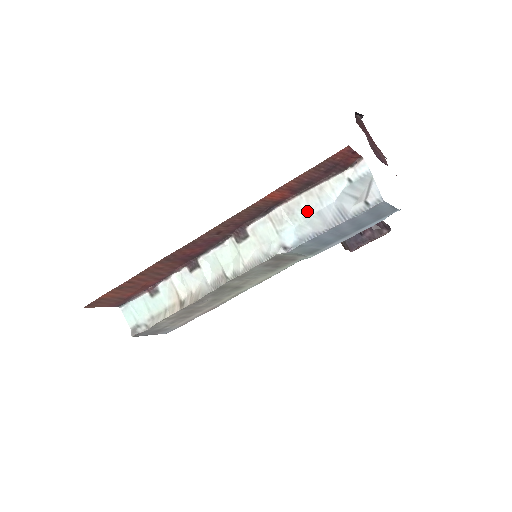
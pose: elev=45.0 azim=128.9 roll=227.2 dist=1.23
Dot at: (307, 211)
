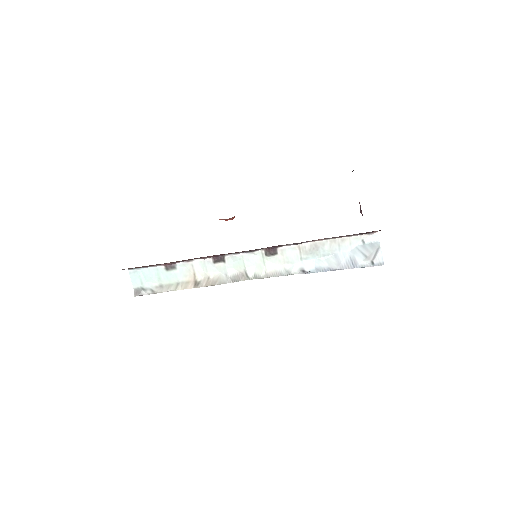
Dot at: (328, 251)
